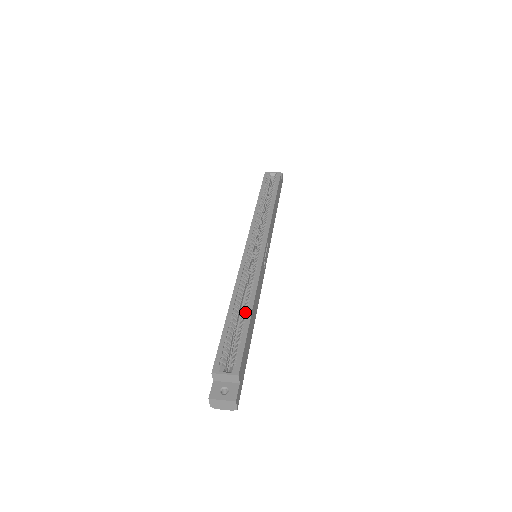
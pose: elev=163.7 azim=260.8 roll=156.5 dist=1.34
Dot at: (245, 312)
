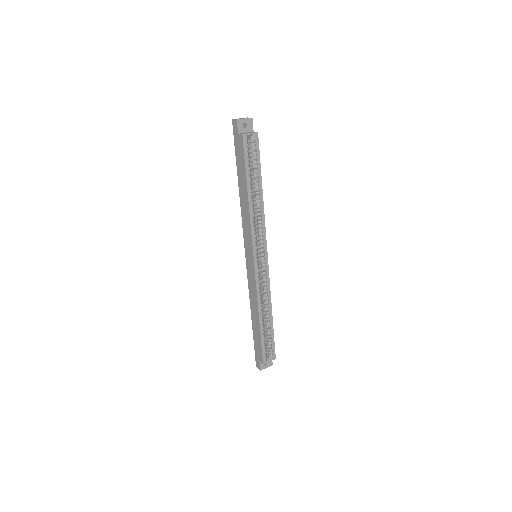
Dot at: (269, 320)
